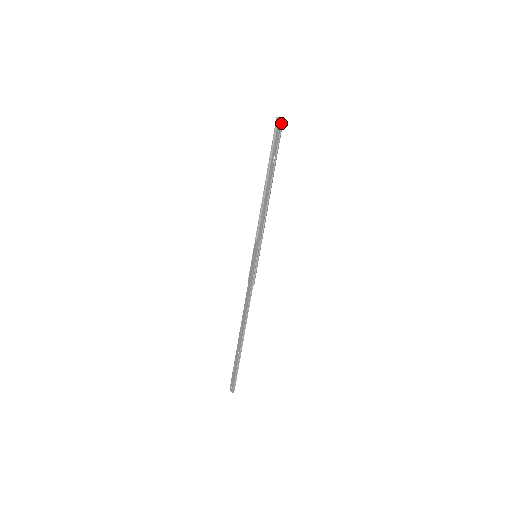
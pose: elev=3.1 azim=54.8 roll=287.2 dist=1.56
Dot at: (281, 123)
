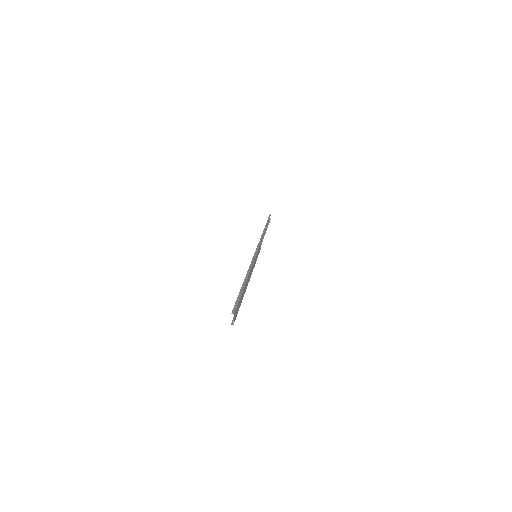
Dot at: (232, 321)
